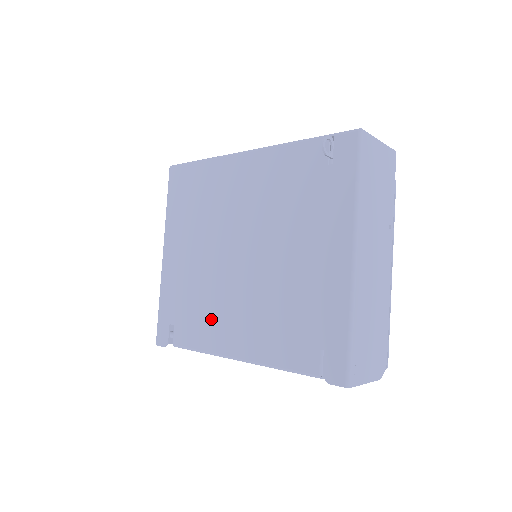
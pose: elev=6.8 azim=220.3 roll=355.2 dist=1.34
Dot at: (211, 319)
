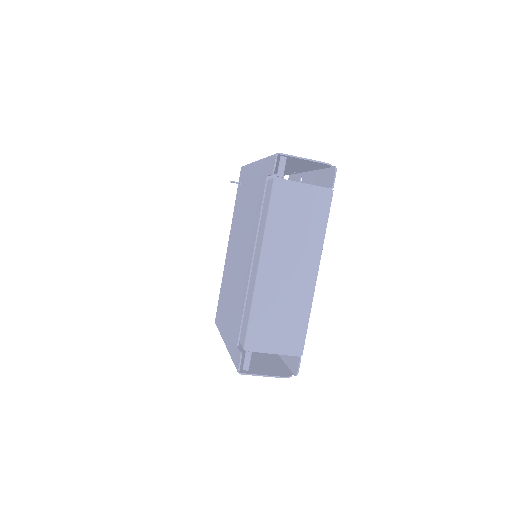
Dot at: (244, 289)
